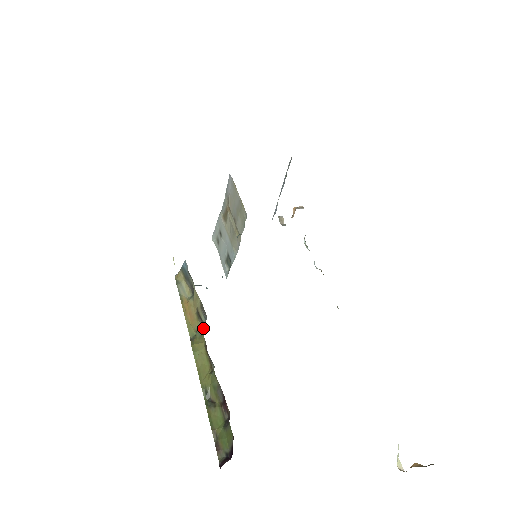
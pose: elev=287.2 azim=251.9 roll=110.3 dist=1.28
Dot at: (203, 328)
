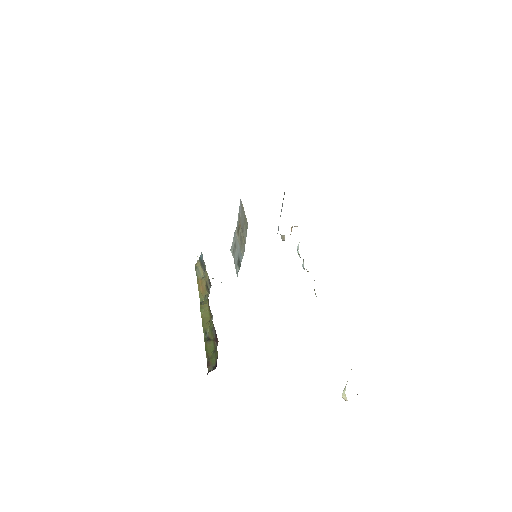
Dot at: occluded
